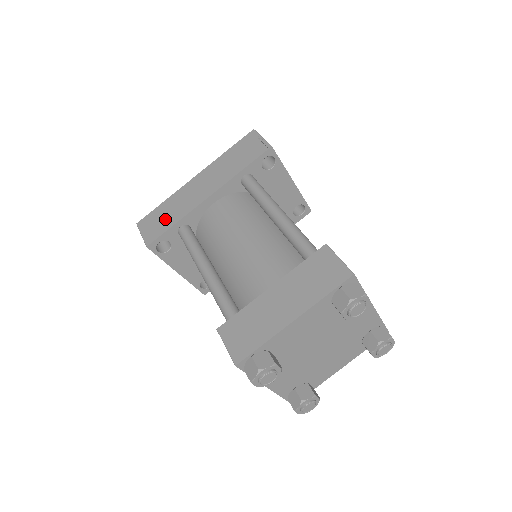
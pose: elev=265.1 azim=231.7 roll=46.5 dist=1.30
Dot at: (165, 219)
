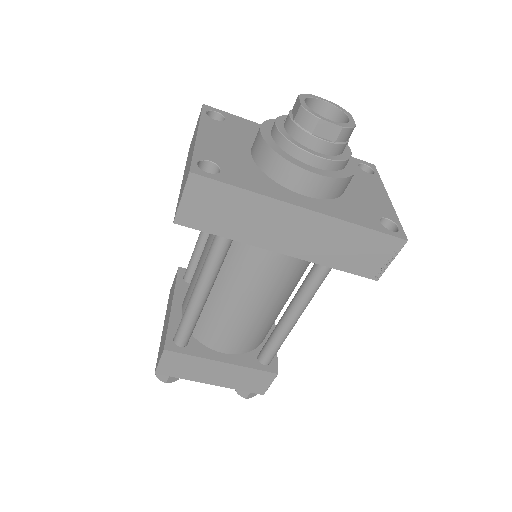
Dot at: (223, 218)
